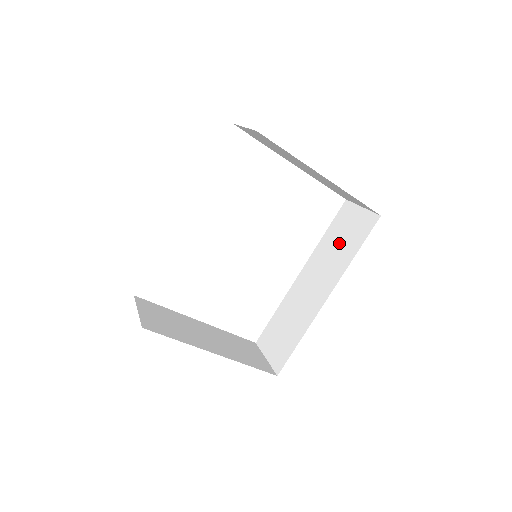
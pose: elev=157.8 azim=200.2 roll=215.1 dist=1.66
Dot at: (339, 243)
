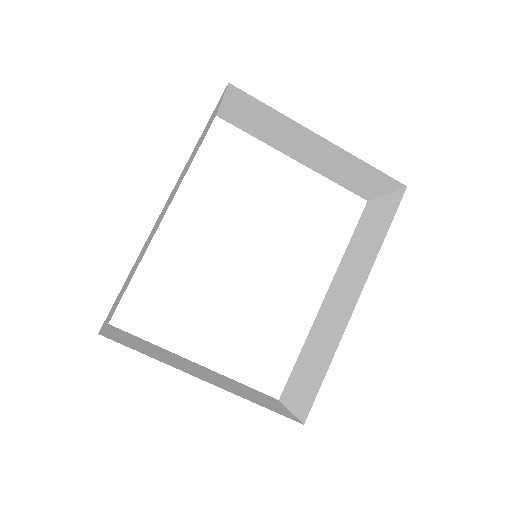
Dot at: (365, 241)
